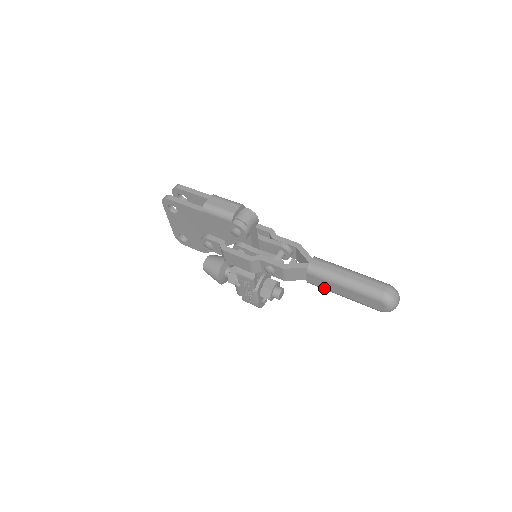
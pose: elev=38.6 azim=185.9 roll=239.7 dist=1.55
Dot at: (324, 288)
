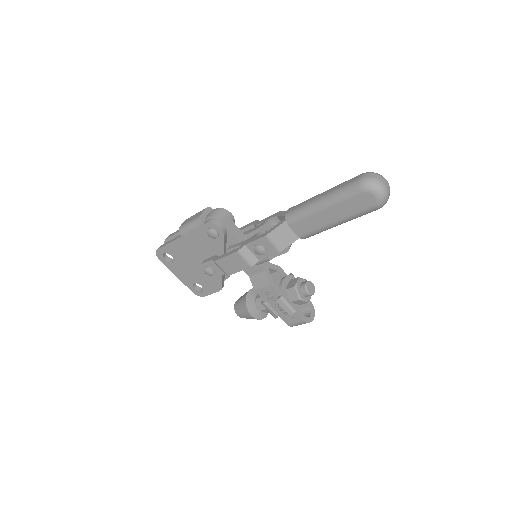
Dot at: (315, 230)
